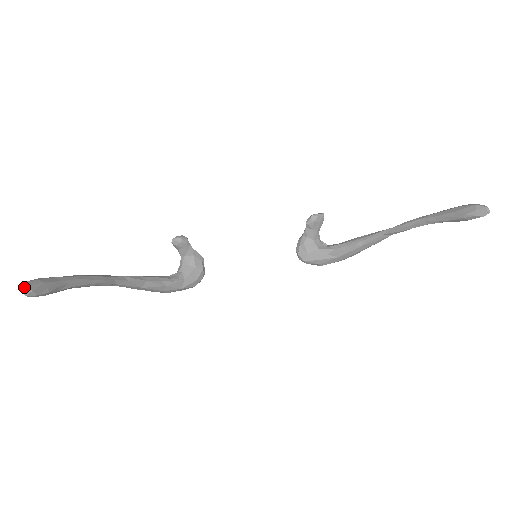
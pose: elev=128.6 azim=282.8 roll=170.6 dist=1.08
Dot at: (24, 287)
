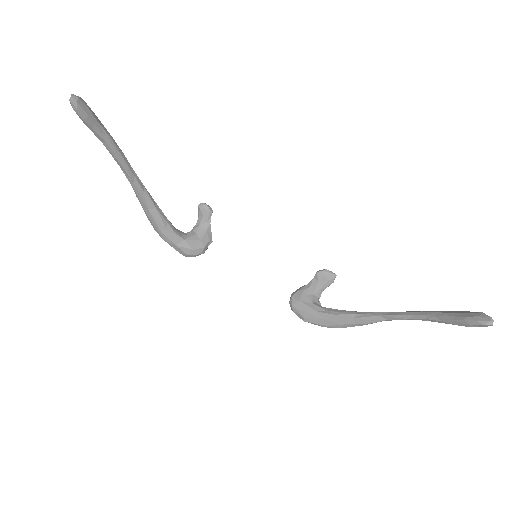
Dot at: (75, 95)
